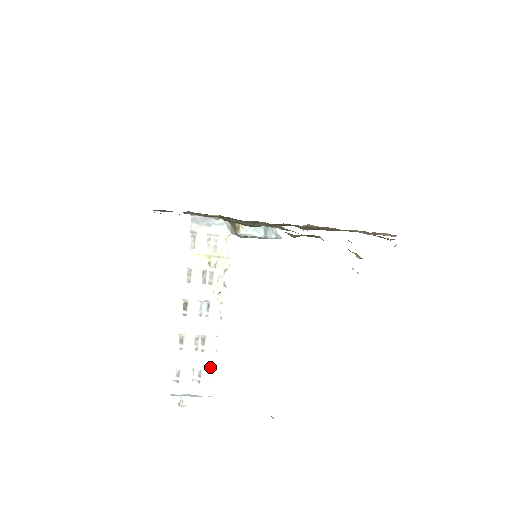
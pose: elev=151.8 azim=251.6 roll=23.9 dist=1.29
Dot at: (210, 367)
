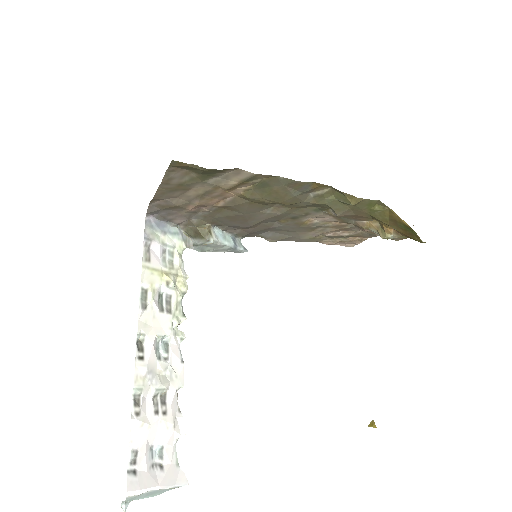
Dot at: (173, 439)
